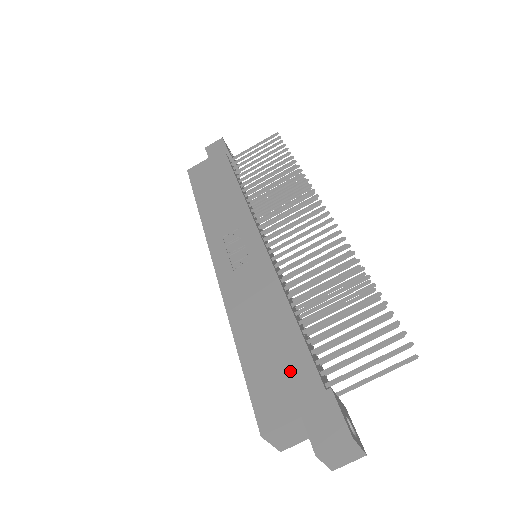
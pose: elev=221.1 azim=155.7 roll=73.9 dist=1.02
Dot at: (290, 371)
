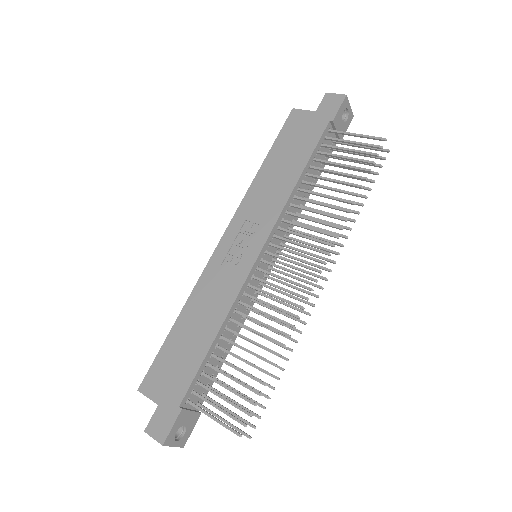
Dot at: (178, 373)
